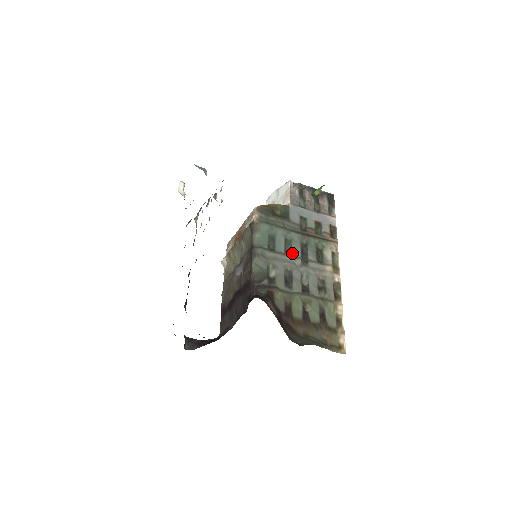
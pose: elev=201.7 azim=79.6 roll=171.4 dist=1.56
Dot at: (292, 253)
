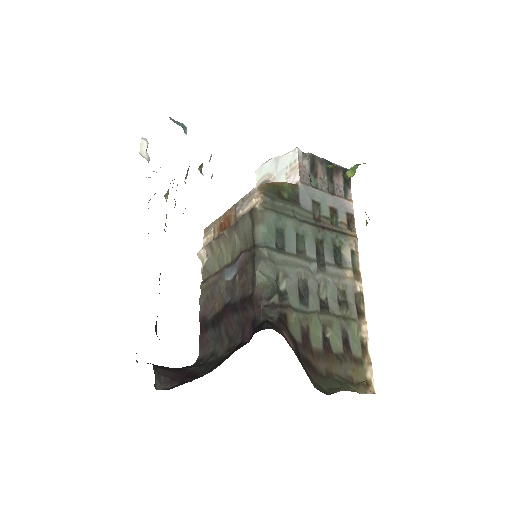
Dot at: (306, 254)
